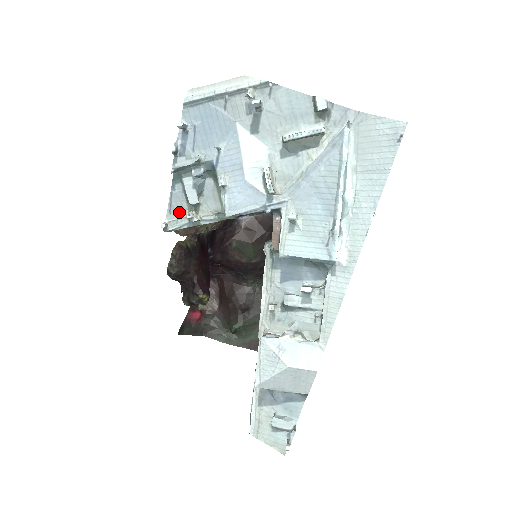
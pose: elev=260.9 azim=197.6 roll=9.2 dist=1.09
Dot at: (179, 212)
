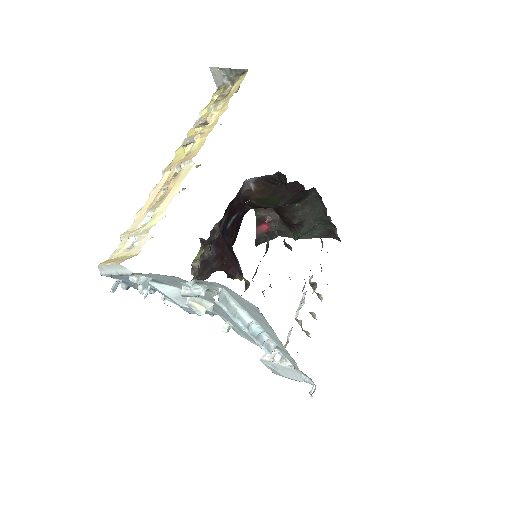
Dot at: occluded
